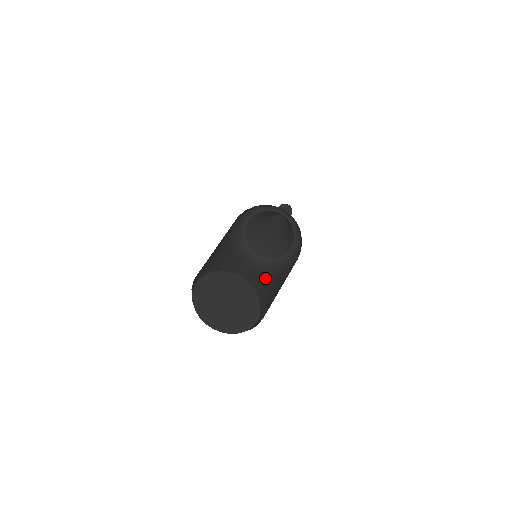
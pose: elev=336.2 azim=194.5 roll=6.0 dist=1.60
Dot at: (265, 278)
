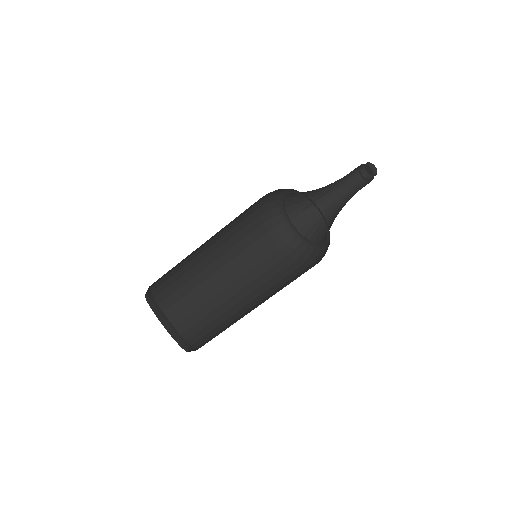
Dot at: (293, 270)
